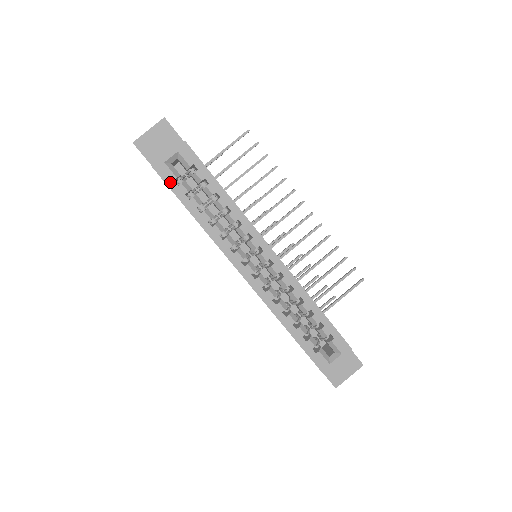
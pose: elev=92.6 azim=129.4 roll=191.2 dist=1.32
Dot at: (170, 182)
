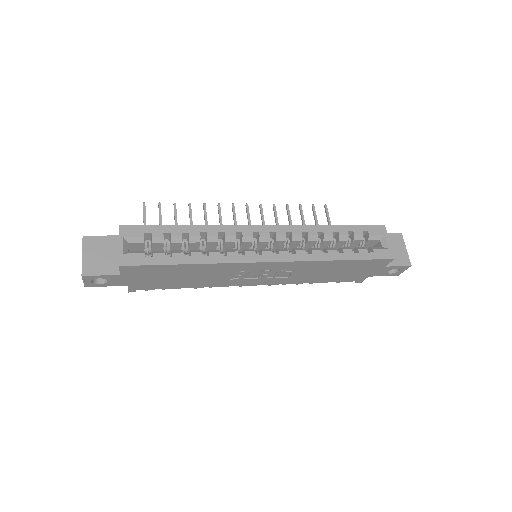
Dot at: (144, 261)
